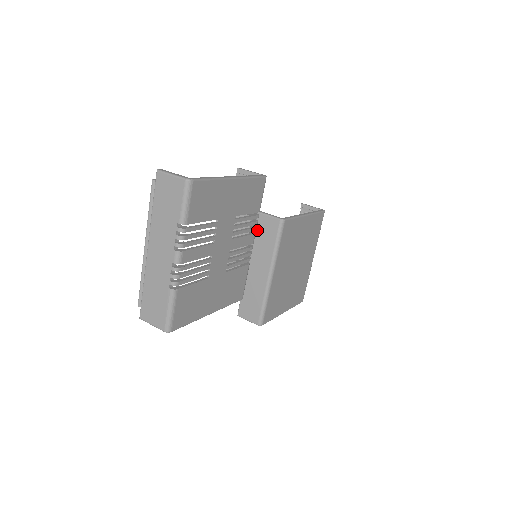
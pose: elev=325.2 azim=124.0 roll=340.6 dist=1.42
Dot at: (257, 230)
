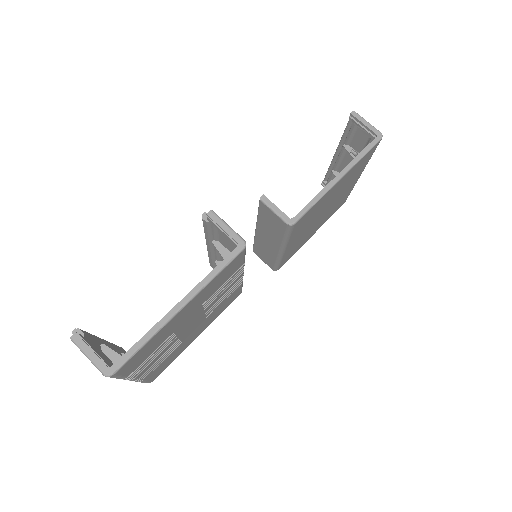
Dot at: (261, 213)
